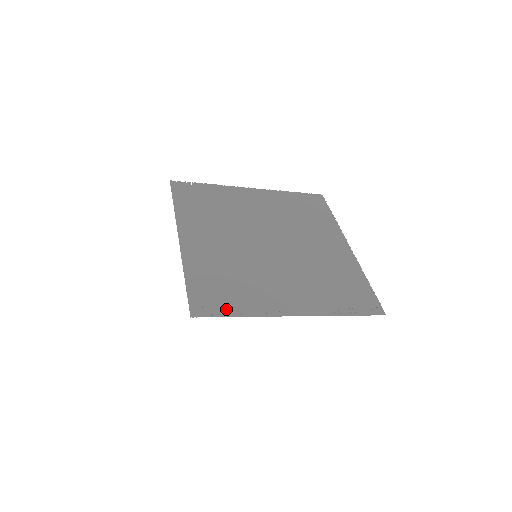
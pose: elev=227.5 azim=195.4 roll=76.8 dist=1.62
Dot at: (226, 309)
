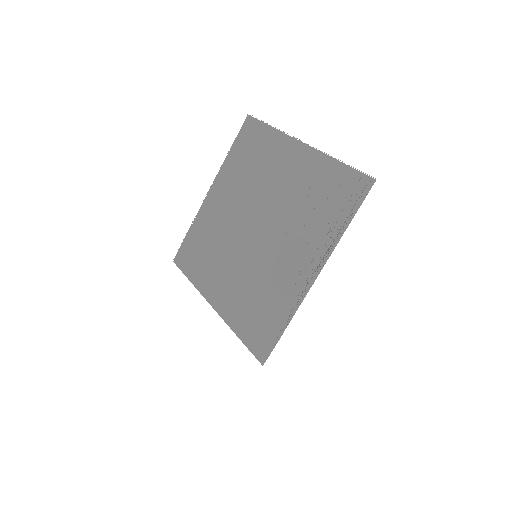
Dot at: (274, 333)
